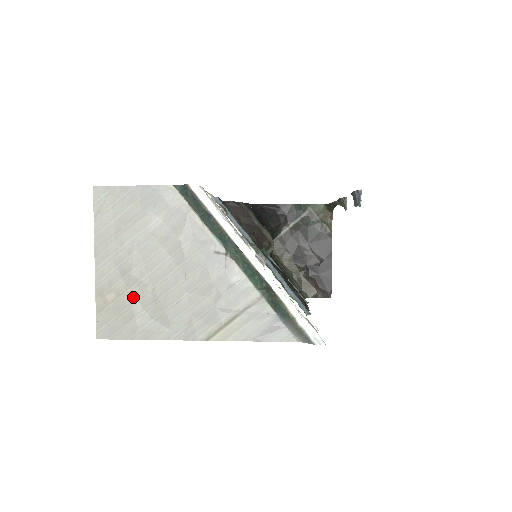
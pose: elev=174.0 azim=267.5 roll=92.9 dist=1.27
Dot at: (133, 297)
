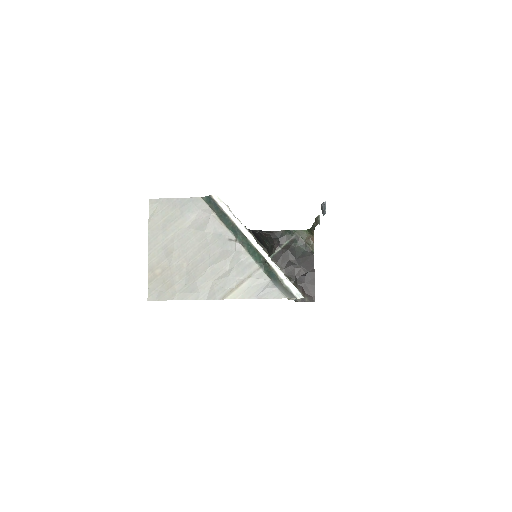
Dot at: (173, 271)
